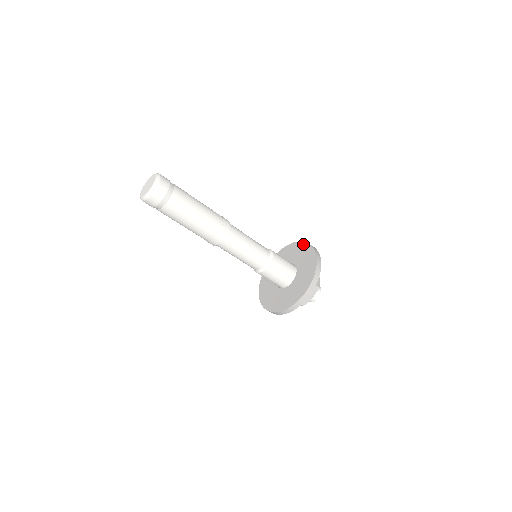
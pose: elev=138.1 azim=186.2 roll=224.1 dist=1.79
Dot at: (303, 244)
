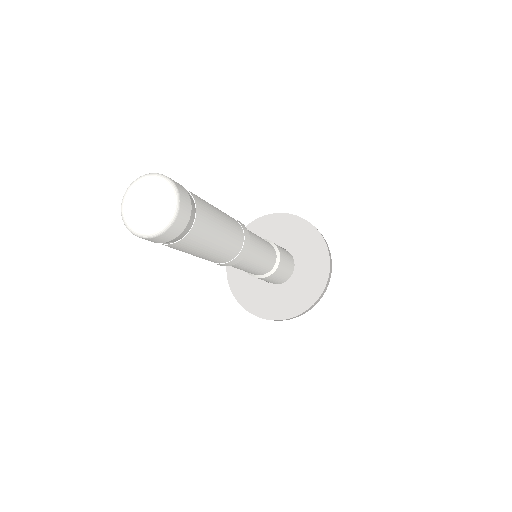
Dot at: (319, 239)
